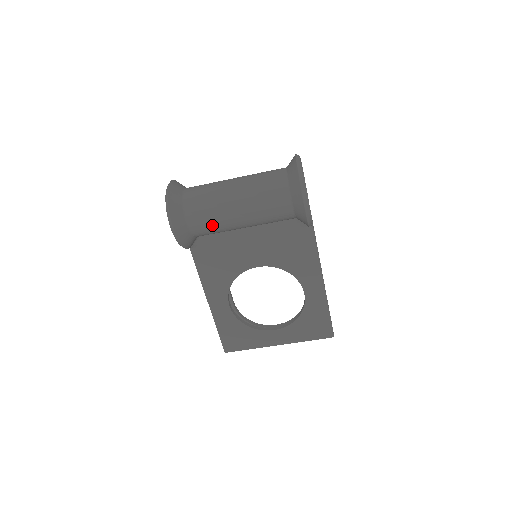
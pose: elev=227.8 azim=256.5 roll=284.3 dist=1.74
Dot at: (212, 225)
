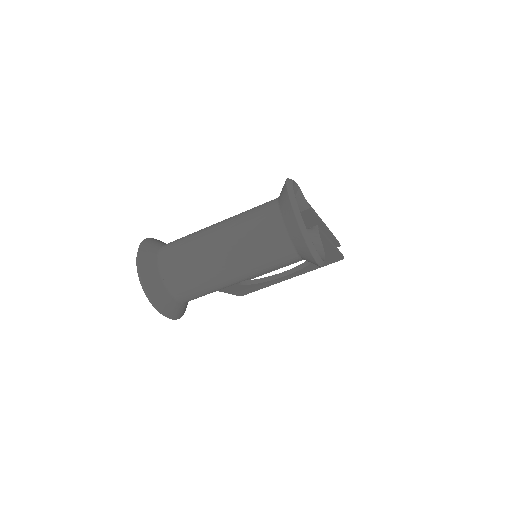
Dot at: occluded
